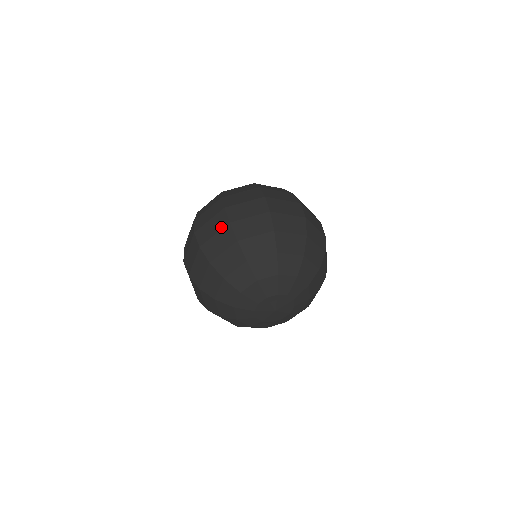
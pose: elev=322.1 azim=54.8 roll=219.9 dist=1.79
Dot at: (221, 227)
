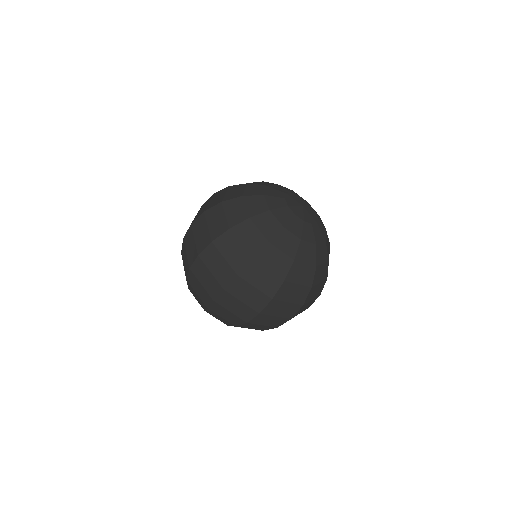
Dot at: (210, 199)
